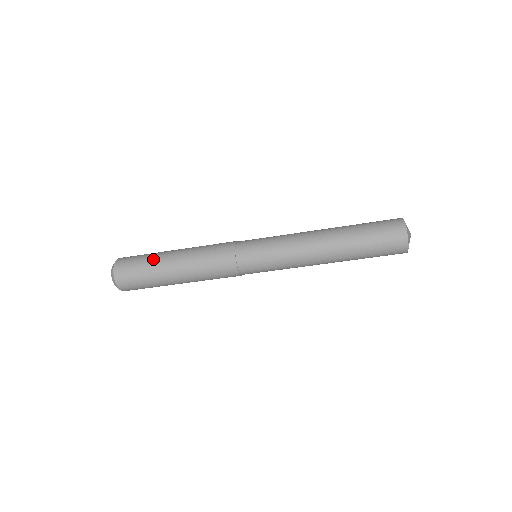
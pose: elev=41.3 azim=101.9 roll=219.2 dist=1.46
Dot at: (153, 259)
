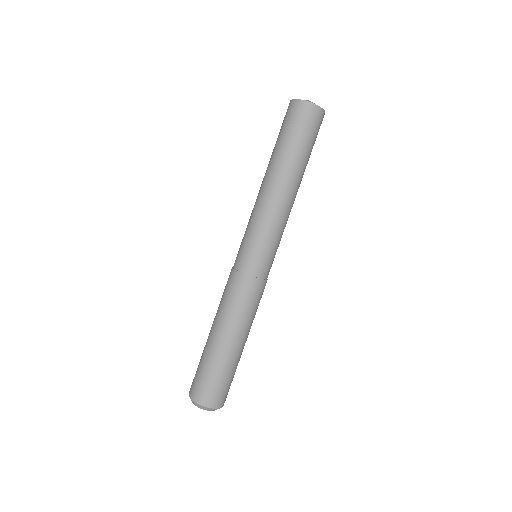
Dot at: (203, 351)
